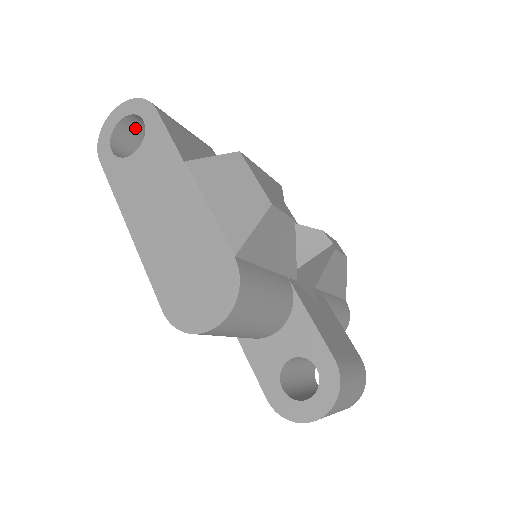
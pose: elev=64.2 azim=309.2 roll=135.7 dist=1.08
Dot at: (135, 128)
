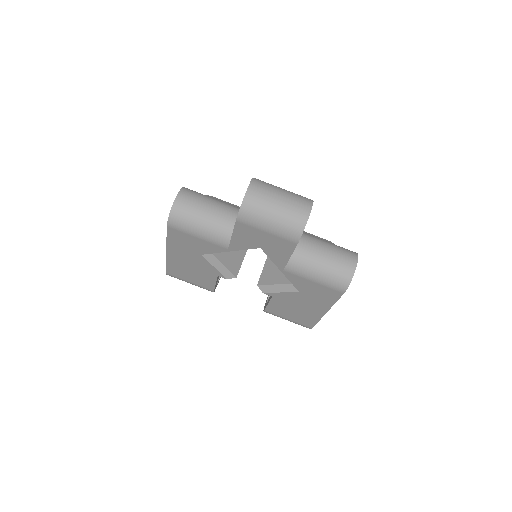
Dot at: occluded
